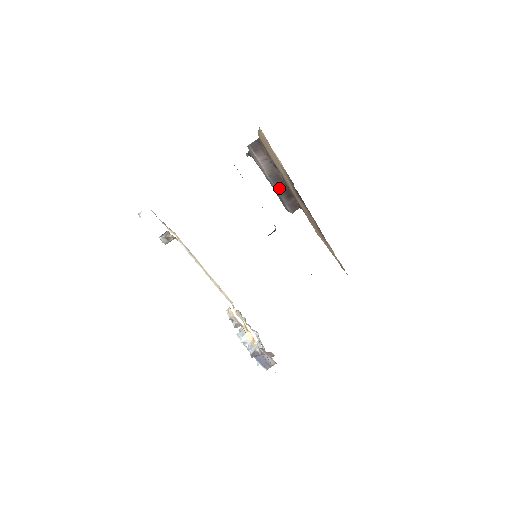
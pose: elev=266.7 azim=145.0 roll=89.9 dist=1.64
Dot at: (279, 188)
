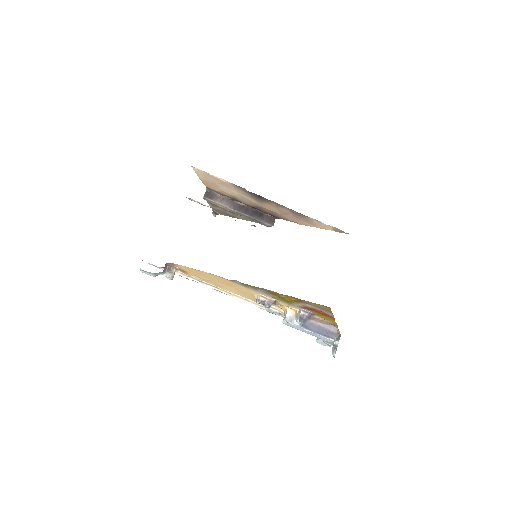
Dot at: (248, 213)
